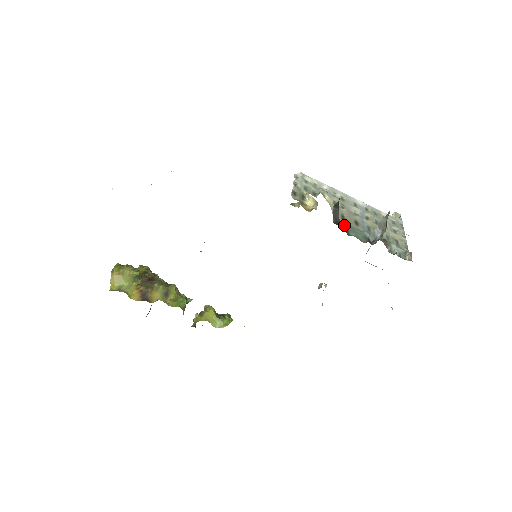
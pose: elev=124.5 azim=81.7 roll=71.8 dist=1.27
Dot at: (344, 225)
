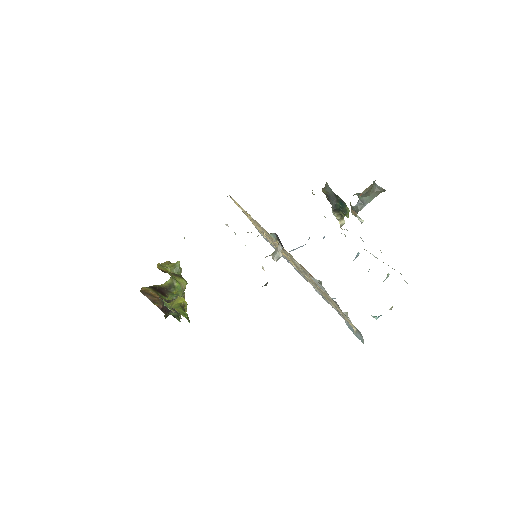
Dot at: (332, 206)
